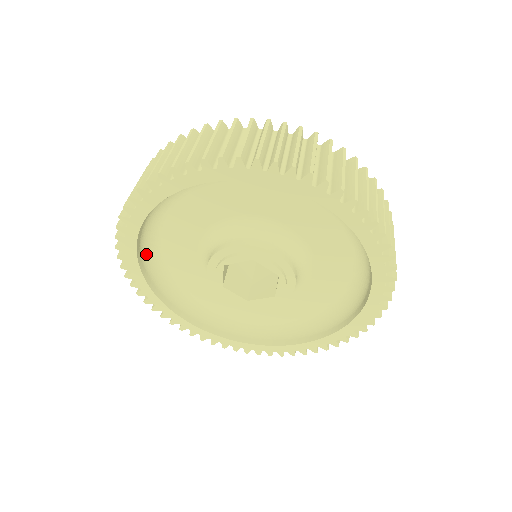
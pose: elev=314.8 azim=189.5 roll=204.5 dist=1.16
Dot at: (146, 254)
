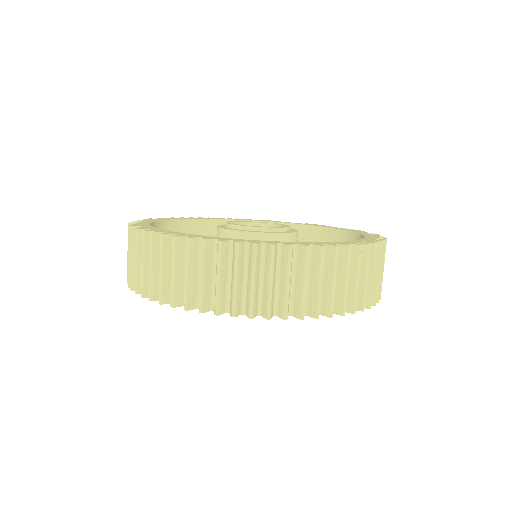
Dot at: occluded
